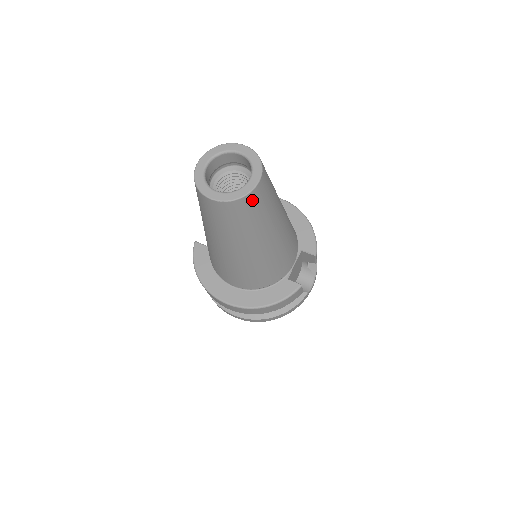
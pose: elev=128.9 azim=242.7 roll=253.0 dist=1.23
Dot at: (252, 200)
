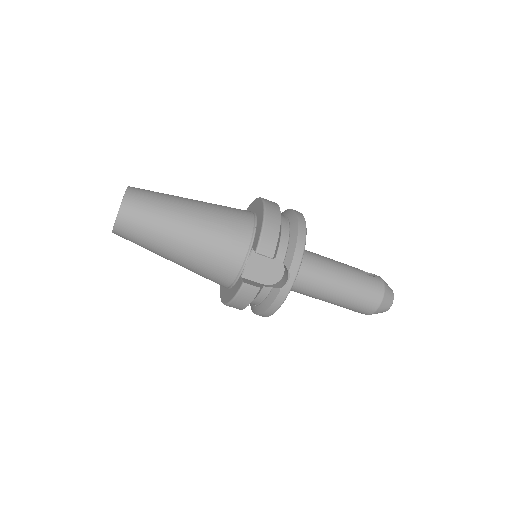
Dot at: (123, 227)
